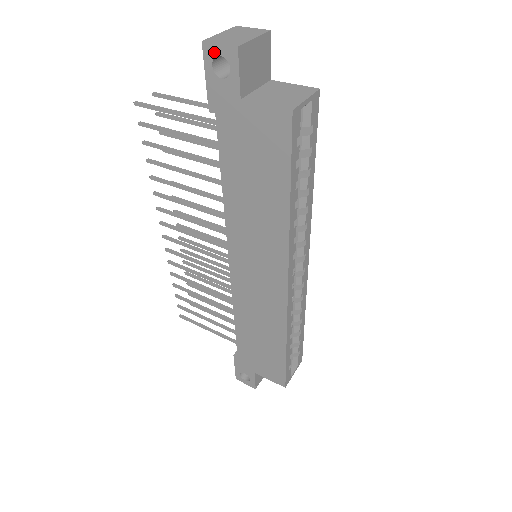
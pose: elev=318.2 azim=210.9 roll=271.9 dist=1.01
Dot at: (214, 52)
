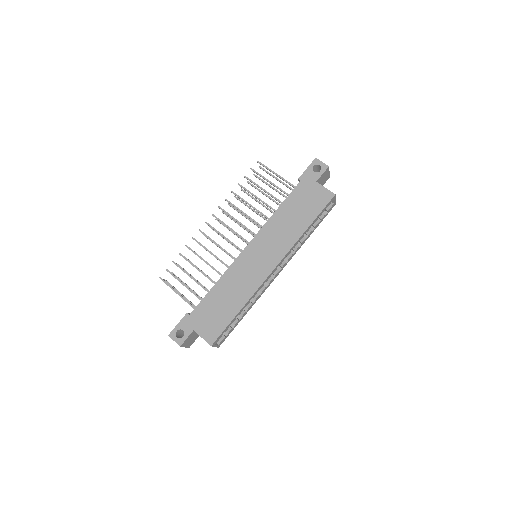
Dot at: (318, 163)
